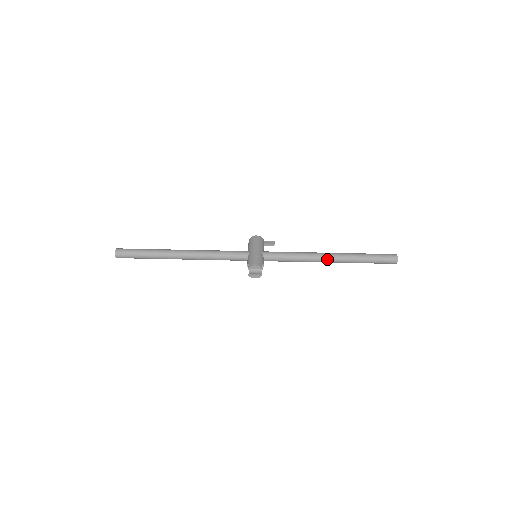
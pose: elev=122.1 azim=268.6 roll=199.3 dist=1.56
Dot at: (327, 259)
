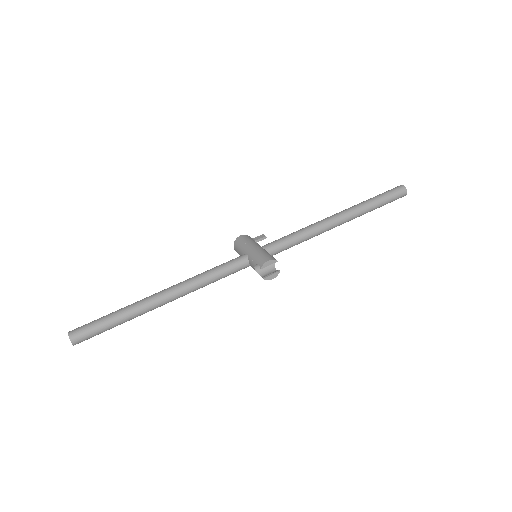
Dot at: (337, 221)
